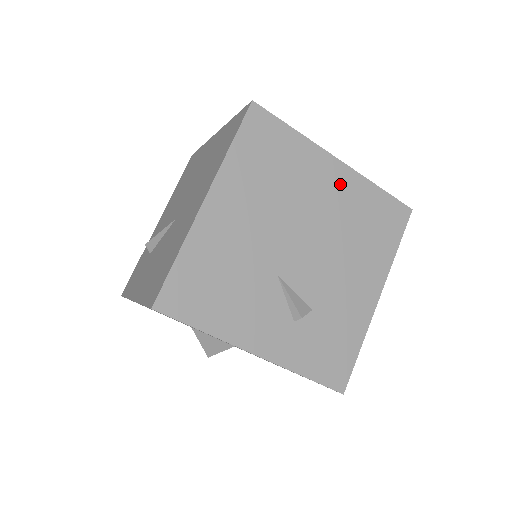
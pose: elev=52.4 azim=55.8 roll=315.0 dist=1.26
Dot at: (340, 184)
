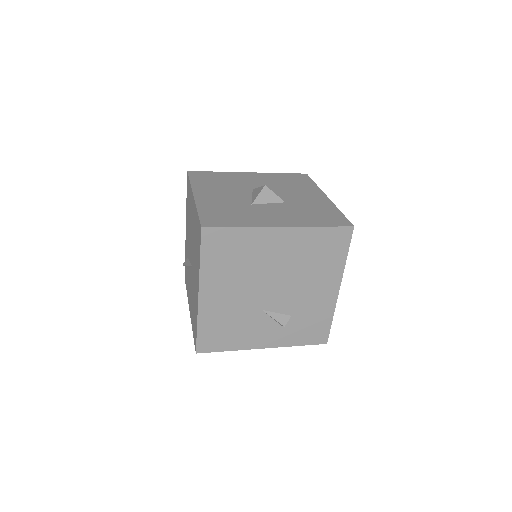
Dot at: (287, 241)
